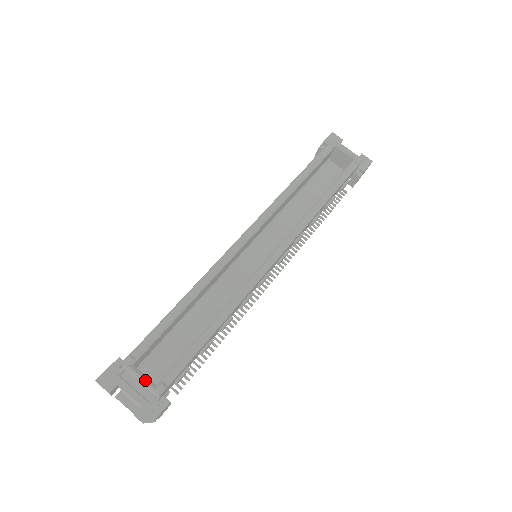
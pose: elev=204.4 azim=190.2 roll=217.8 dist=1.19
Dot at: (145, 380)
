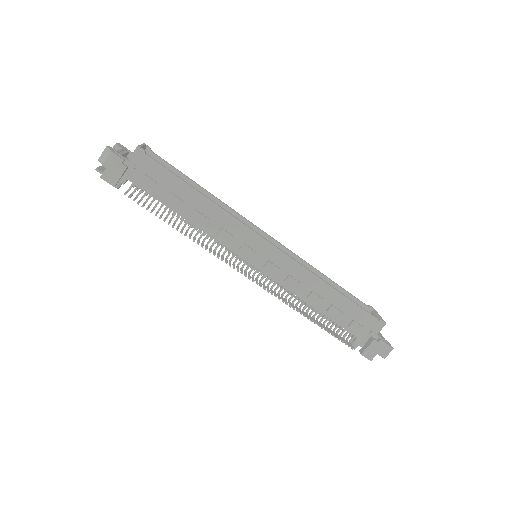
Dot at: (142, 146)
